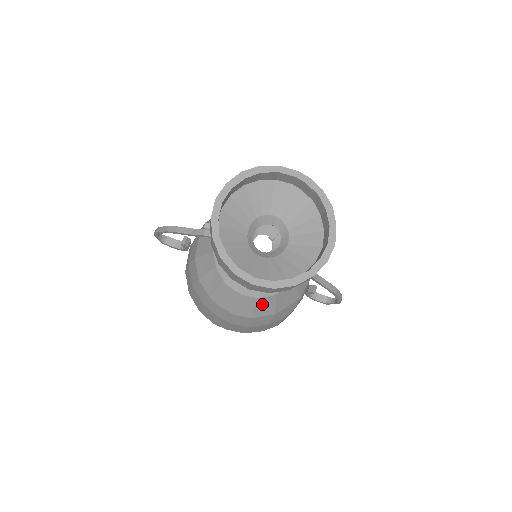
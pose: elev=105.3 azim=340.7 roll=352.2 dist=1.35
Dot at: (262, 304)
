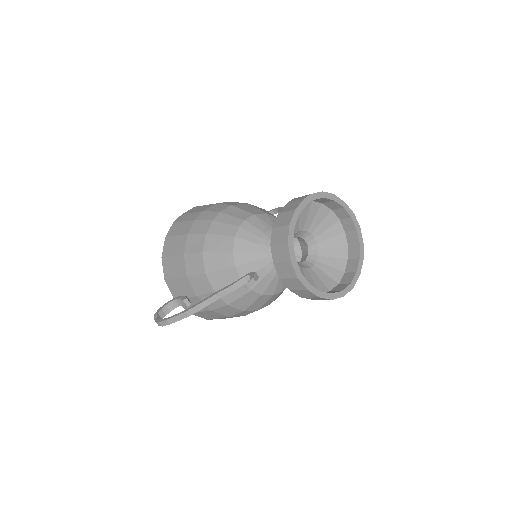
Dot at: occluded
